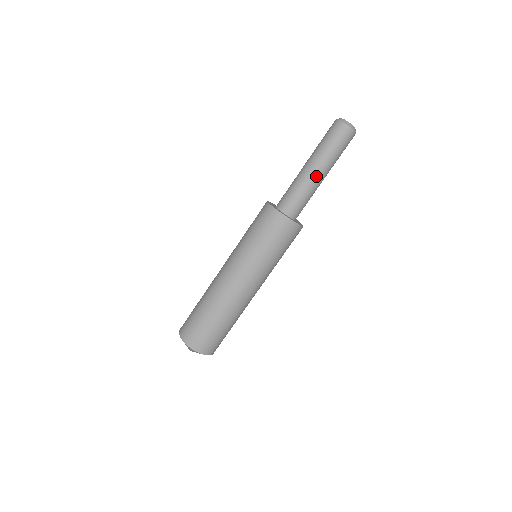
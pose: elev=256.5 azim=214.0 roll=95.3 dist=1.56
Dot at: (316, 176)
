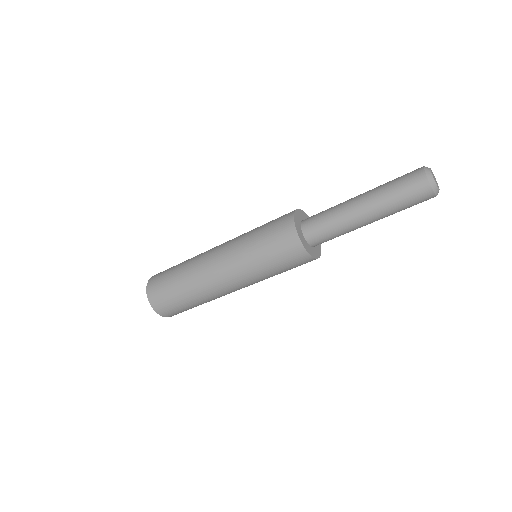
Dot at: (365, 225)
